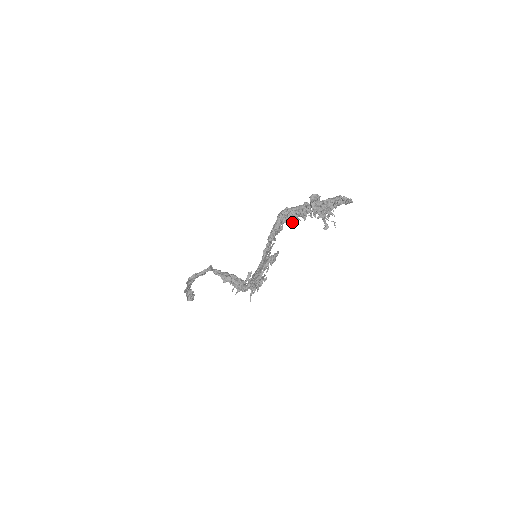
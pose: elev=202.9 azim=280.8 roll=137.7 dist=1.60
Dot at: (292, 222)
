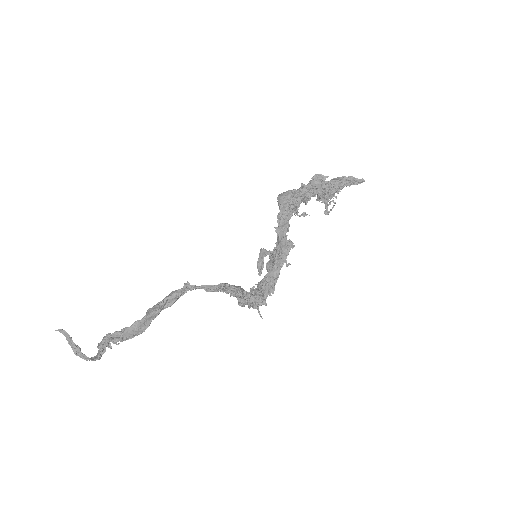
Dot at: occluded
